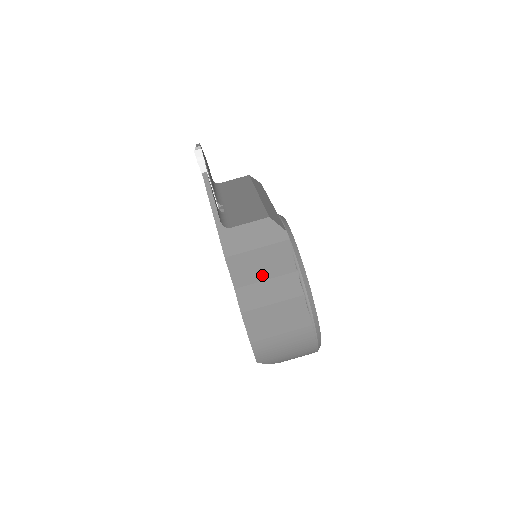
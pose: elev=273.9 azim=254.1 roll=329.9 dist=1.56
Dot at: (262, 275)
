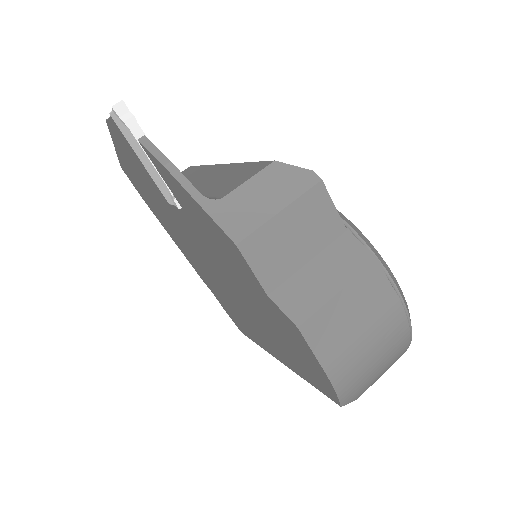
Dot at: (301, 255)
